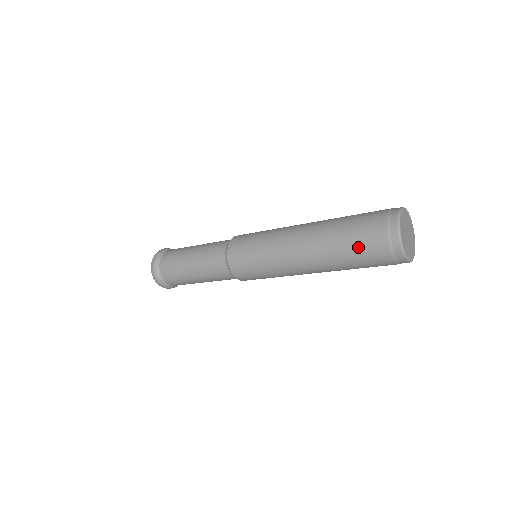
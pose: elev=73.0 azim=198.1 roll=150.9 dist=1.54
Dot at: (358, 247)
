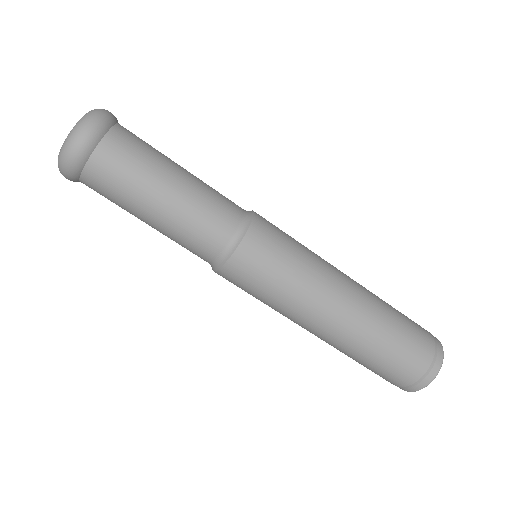
Dot at: (402, 352)
